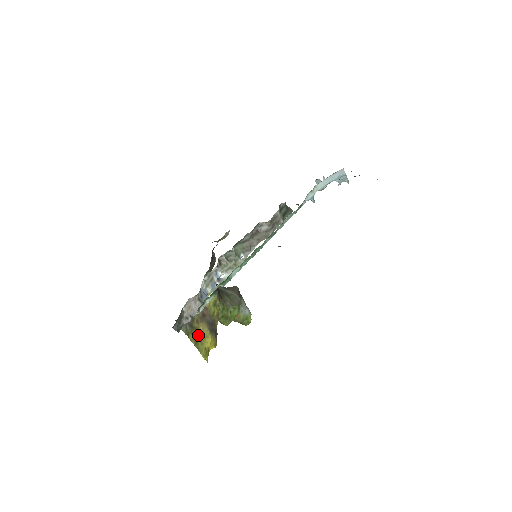
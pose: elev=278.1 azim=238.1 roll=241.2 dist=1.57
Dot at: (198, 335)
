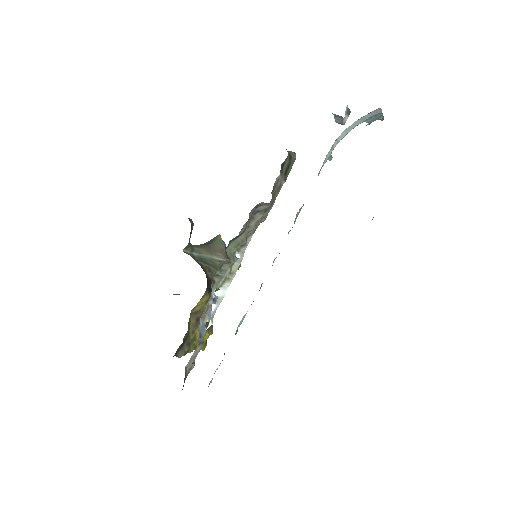
Dot at: (195, 340)
